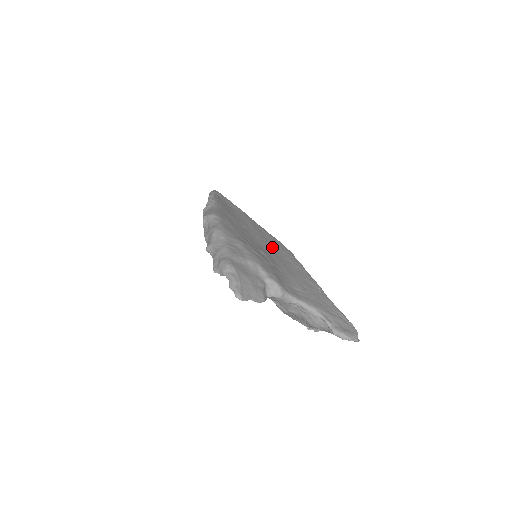
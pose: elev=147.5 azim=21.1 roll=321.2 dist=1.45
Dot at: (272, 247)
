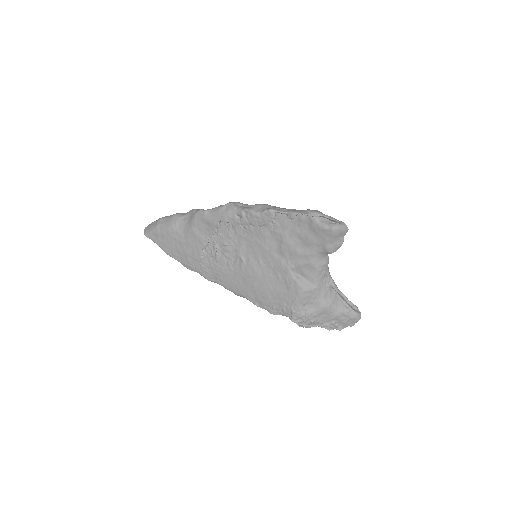
Dot at: occluded
